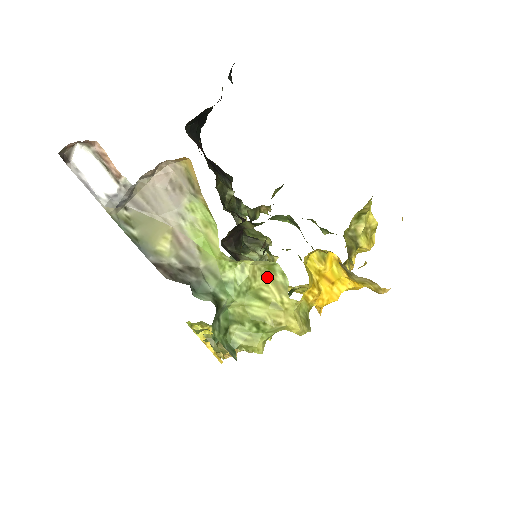
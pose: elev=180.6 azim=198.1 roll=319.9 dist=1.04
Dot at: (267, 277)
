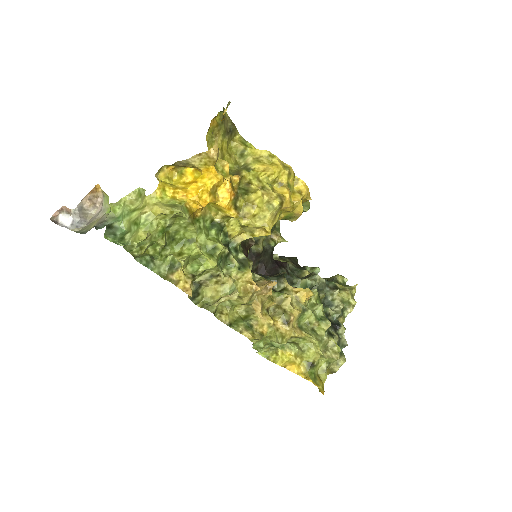
Dot at: (141, 200)
